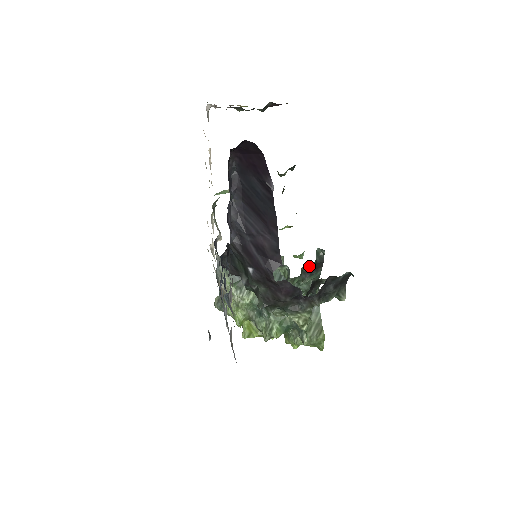
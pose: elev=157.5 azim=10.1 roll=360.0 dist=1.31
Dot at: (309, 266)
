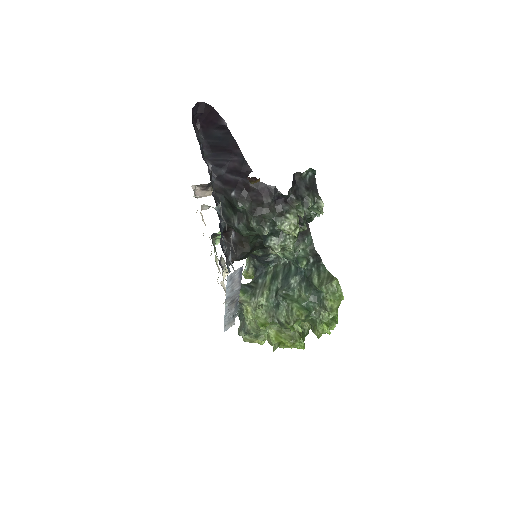
Dot at: occluded
